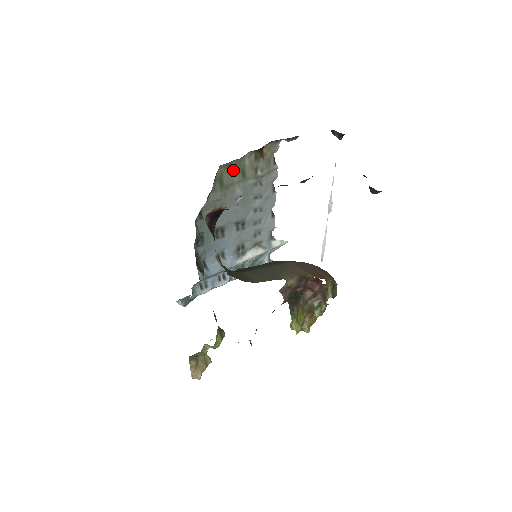
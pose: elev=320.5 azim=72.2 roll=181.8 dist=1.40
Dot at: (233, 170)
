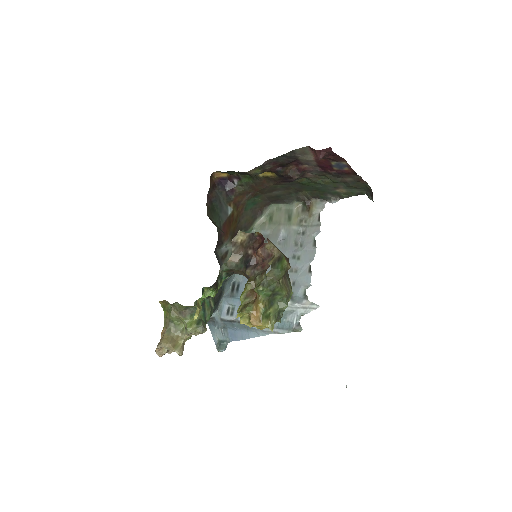
Dot at: (283, 213)
